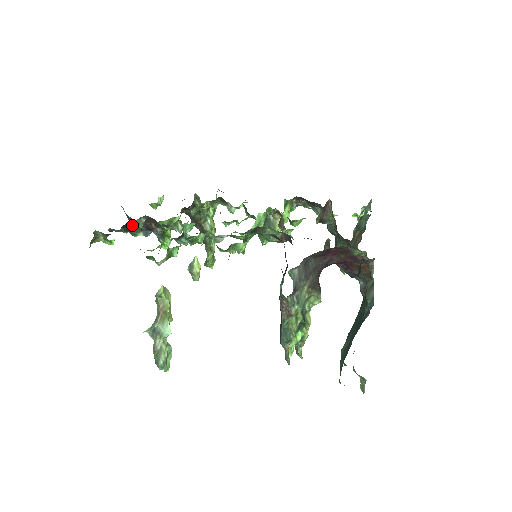
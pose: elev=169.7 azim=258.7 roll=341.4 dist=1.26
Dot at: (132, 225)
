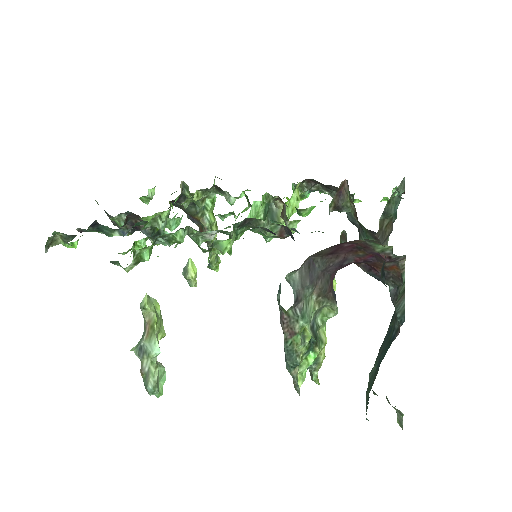
Dot at: (114, 223)
